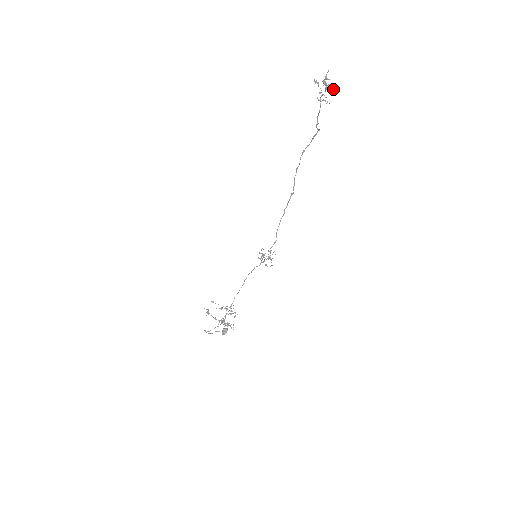
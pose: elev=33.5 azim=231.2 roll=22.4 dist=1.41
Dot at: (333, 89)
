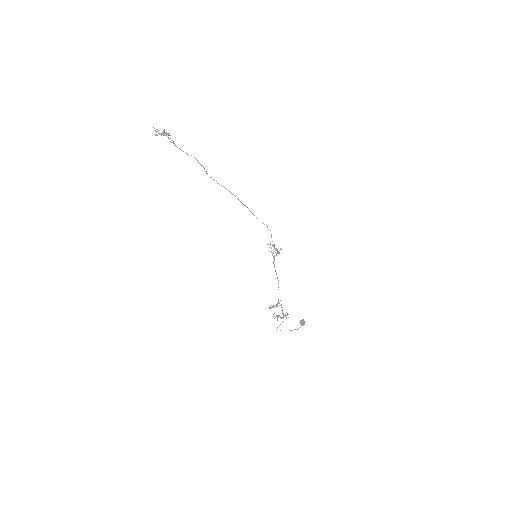
Dot at: (163, 133)
